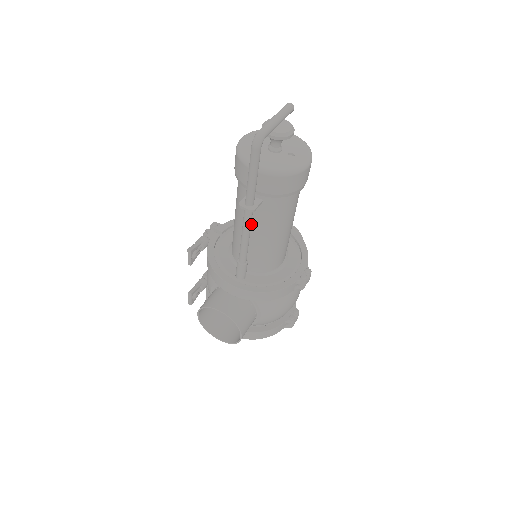
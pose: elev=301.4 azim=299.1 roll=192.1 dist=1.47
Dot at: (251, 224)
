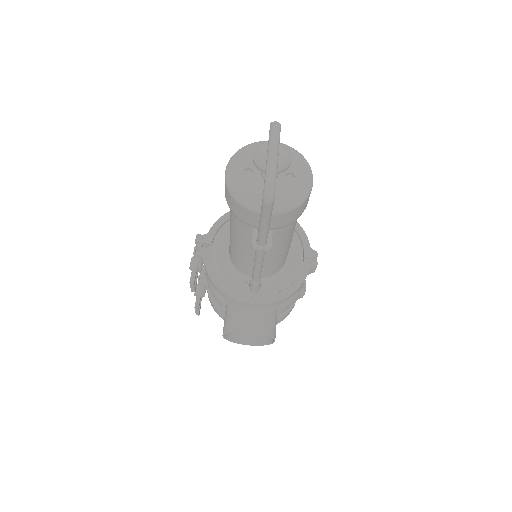
Dot at: occluded
